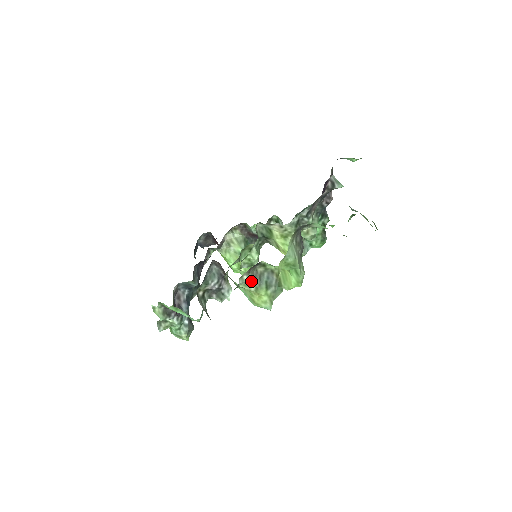
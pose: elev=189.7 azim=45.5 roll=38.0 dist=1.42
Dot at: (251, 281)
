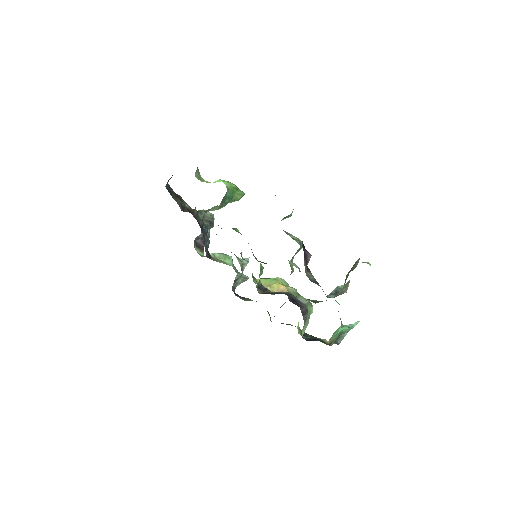
Dot at: occluded
